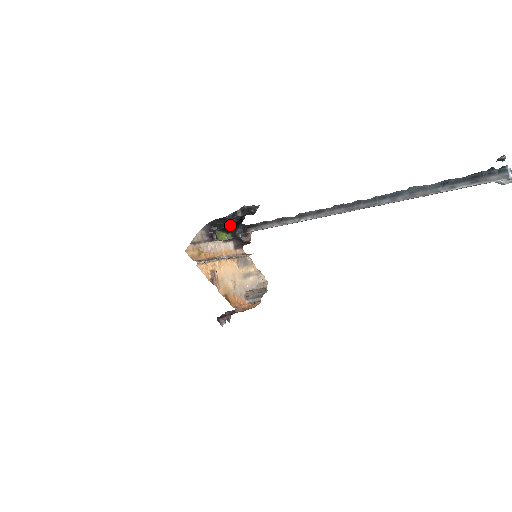
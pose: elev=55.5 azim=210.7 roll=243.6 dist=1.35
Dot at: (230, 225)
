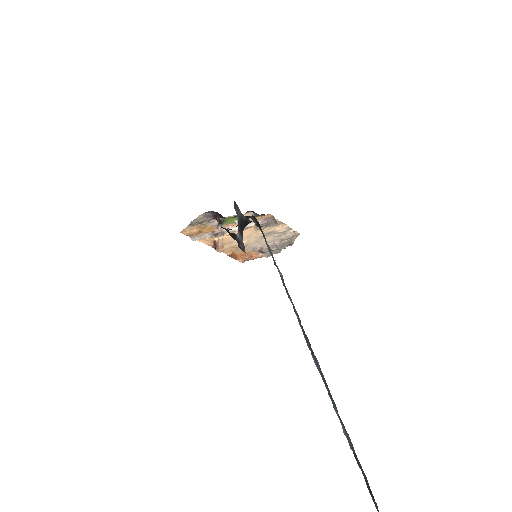
Dot at: (229, 229)
